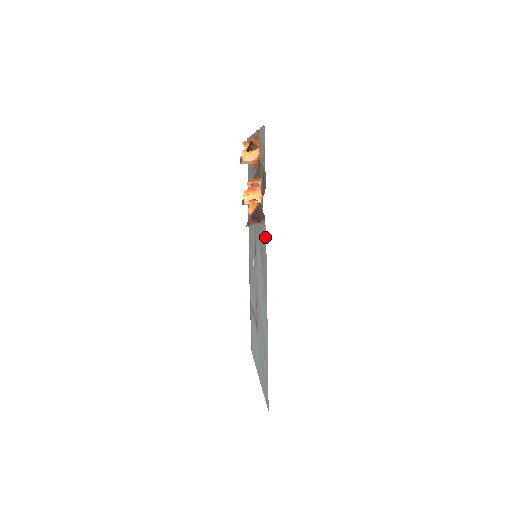
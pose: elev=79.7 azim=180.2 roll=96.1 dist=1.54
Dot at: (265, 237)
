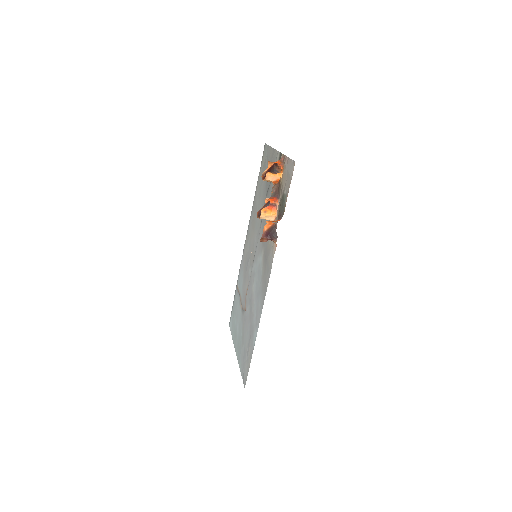
Dot at: (274, 253)
